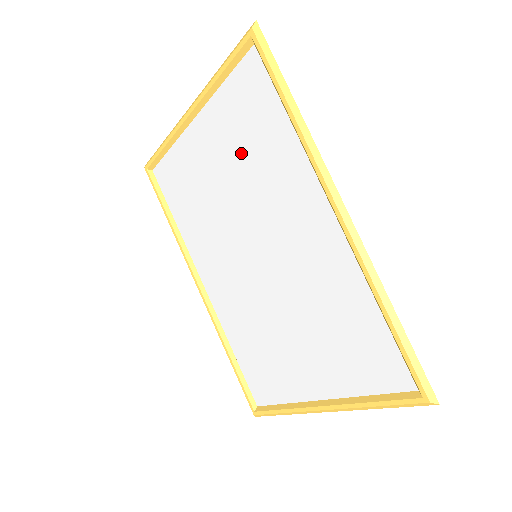
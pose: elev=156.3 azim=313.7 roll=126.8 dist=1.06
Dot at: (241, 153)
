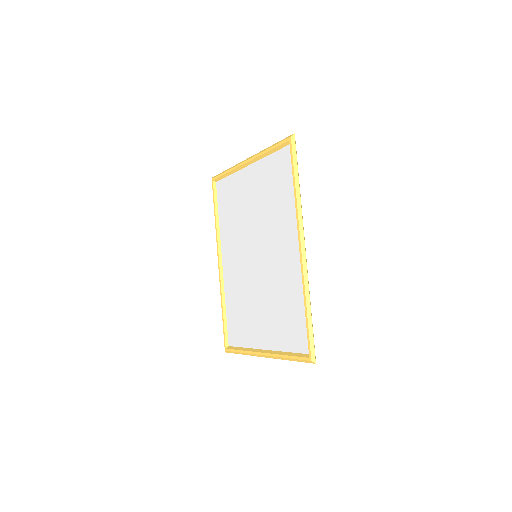
Dot at: (266, 196)
